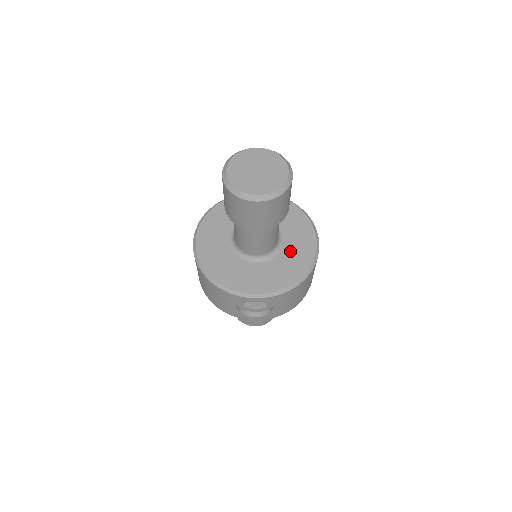
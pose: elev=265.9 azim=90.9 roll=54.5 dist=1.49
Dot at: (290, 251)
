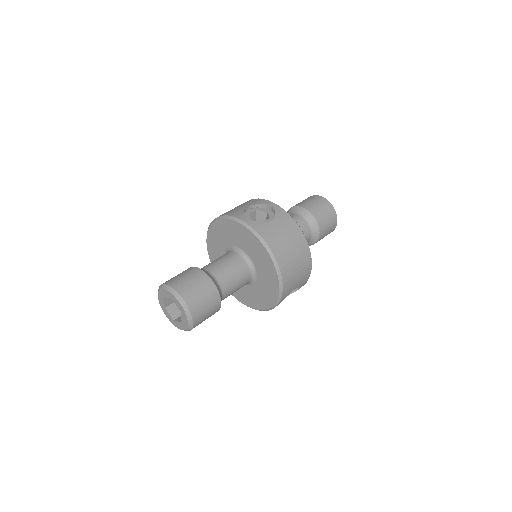
Dot at: occluded
